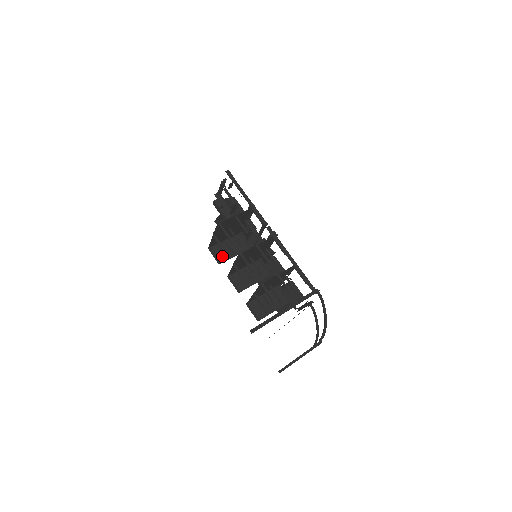
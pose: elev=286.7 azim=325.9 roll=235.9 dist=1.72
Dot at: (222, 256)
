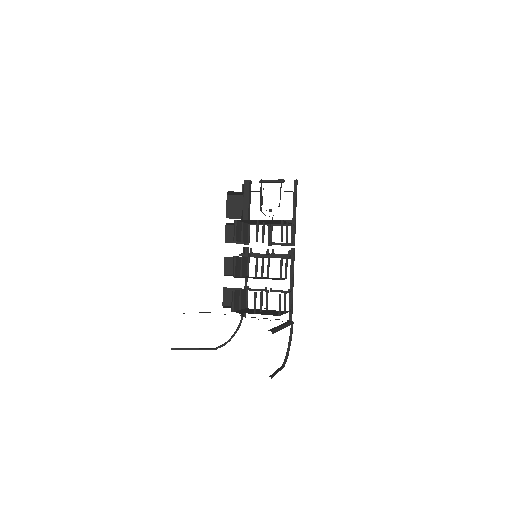
Dot at: (237, 235)
